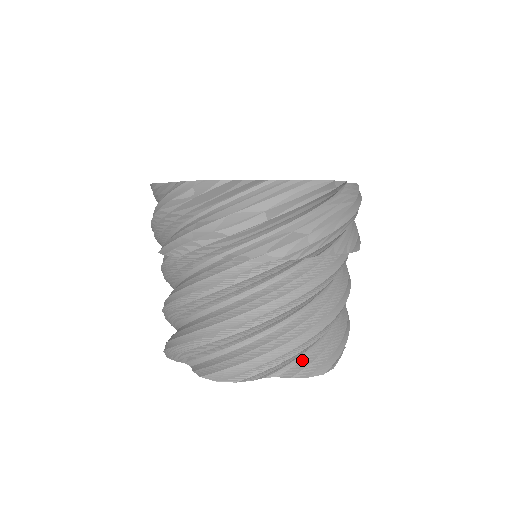
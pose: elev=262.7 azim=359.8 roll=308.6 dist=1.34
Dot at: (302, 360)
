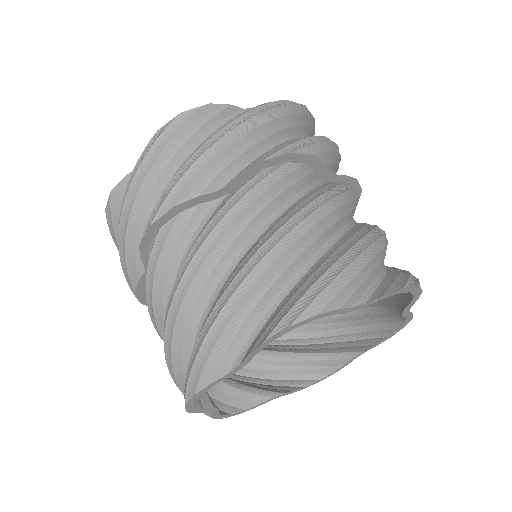
Dot at: (264, 325)
